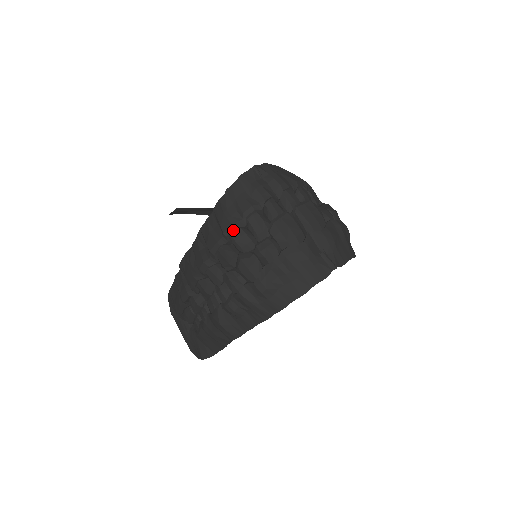
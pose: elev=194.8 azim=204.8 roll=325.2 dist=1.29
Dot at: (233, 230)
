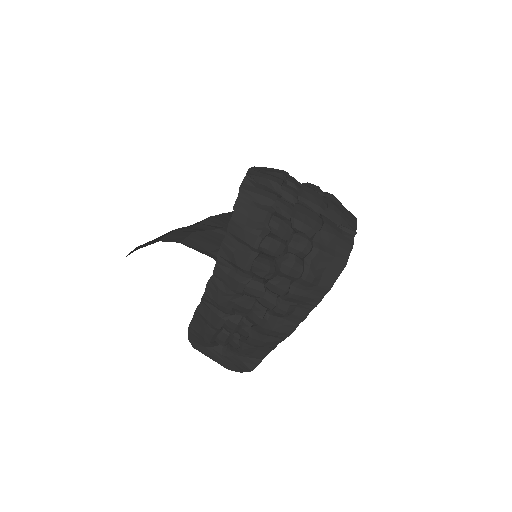
Dot at: (261, 241)
